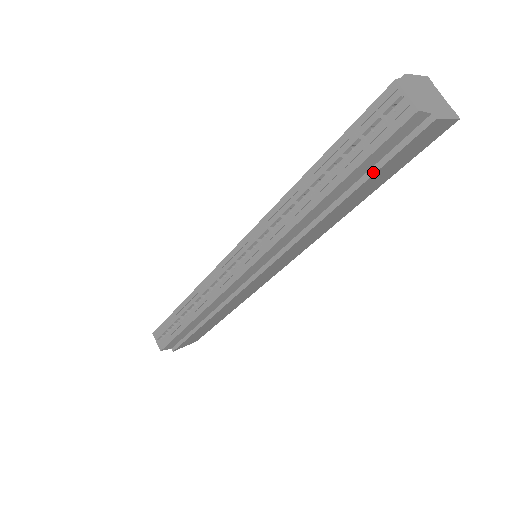
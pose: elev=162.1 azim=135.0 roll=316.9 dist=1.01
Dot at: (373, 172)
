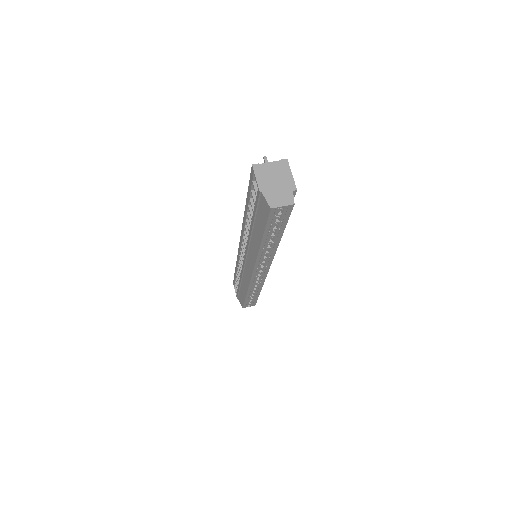
Dot at: occluded
